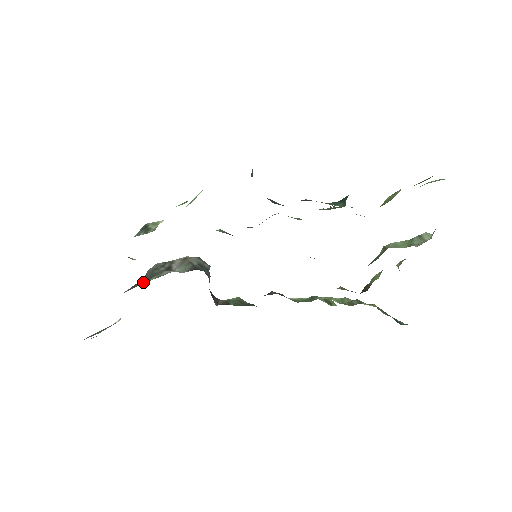
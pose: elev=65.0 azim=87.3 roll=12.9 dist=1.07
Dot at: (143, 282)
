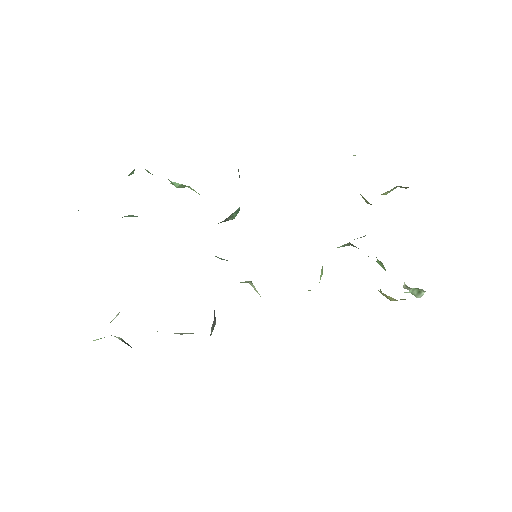
Dot at: occluded
